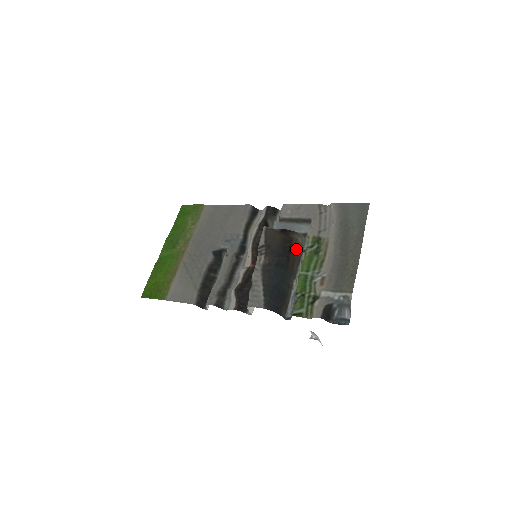
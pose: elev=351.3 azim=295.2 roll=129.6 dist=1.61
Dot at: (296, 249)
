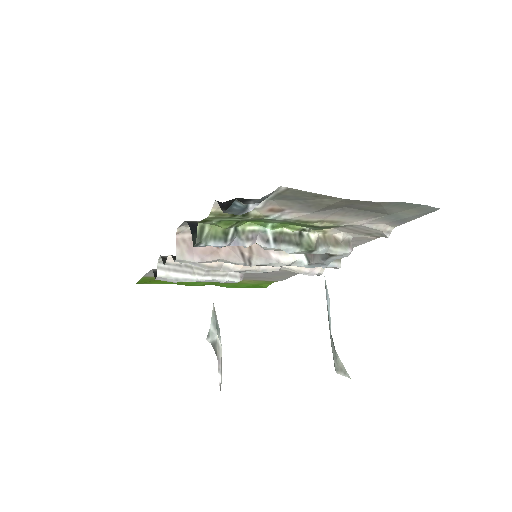
Dot at: occluded
